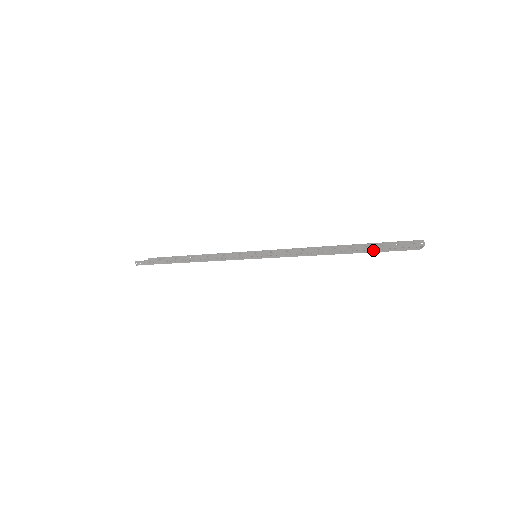
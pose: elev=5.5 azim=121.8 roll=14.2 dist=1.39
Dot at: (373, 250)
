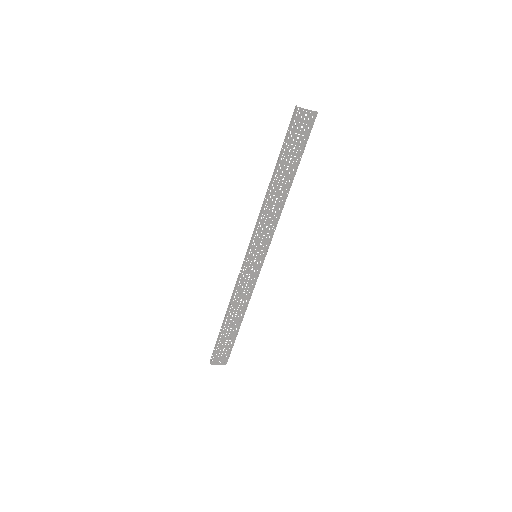
Dot at: (283, 146)
